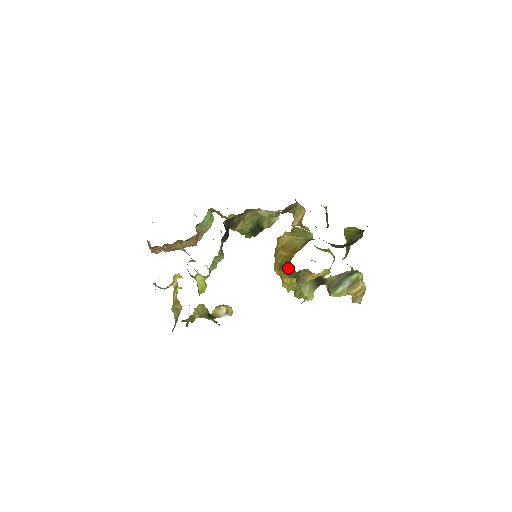
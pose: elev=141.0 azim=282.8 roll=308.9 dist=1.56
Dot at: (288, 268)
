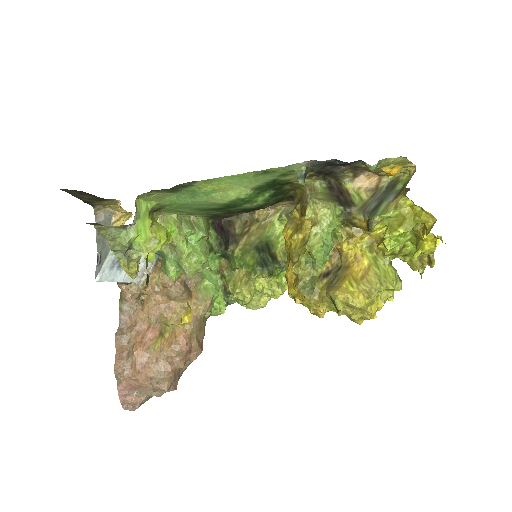
Dot at: occluded
